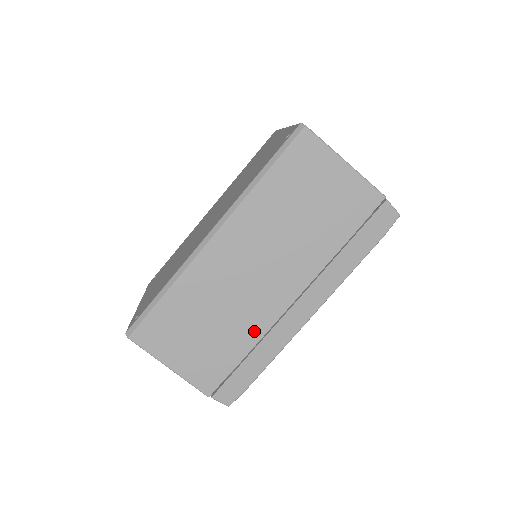
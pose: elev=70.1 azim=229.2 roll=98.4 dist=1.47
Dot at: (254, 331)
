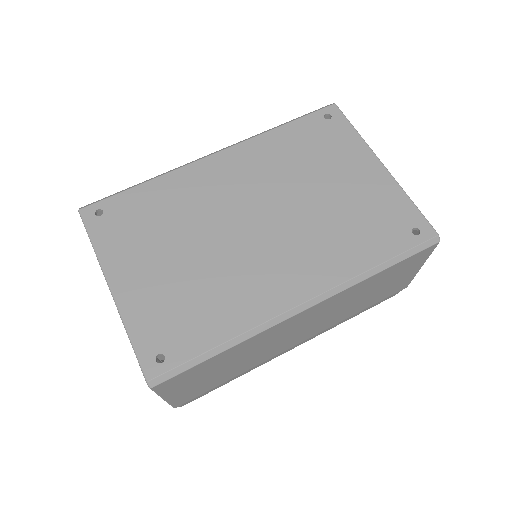
Dot at: (254, 365)
